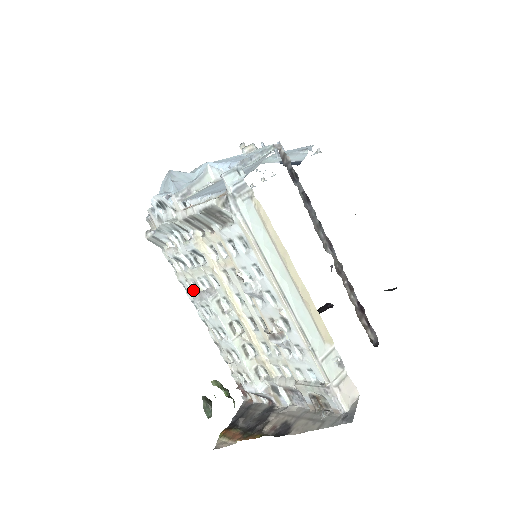
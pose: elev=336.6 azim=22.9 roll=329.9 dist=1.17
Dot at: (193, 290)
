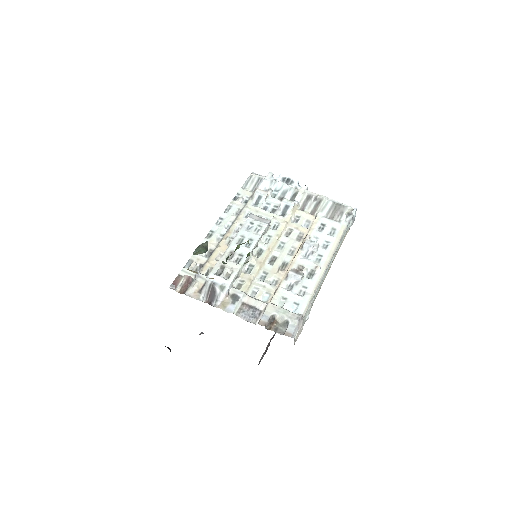
Dot at: (241, 215)
